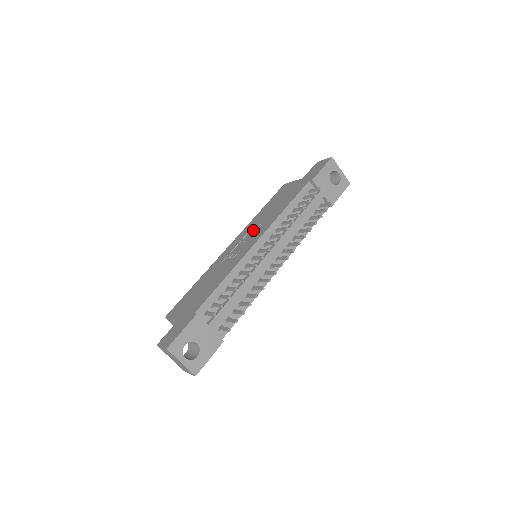
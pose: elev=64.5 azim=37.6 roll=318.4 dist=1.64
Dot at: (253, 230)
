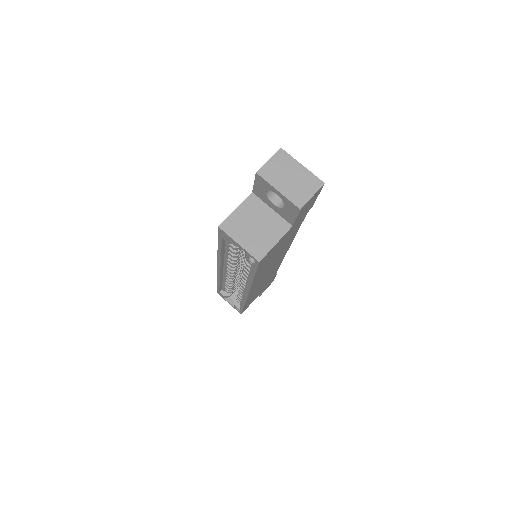
Dot at: occluded
